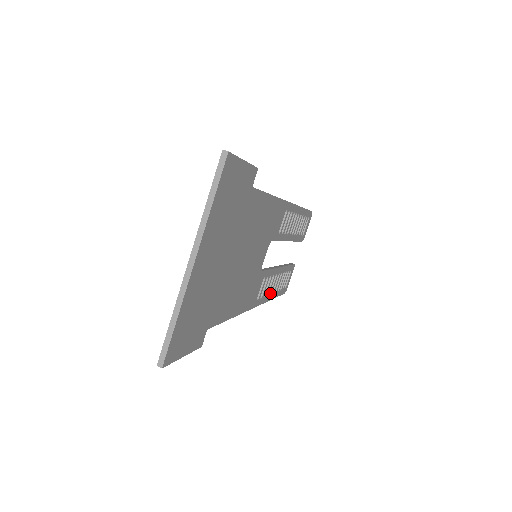
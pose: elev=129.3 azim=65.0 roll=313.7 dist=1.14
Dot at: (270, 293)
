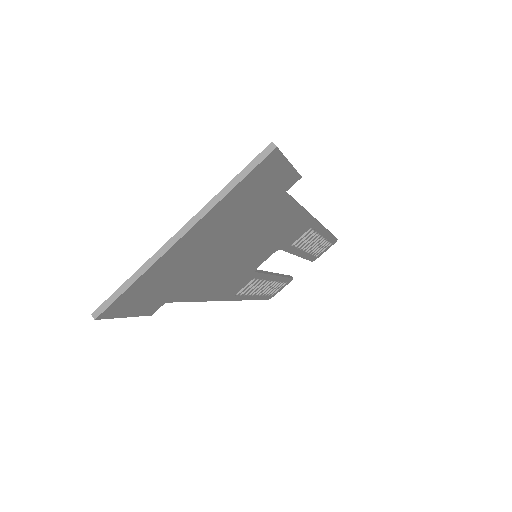
Dot at: (253, 294)
